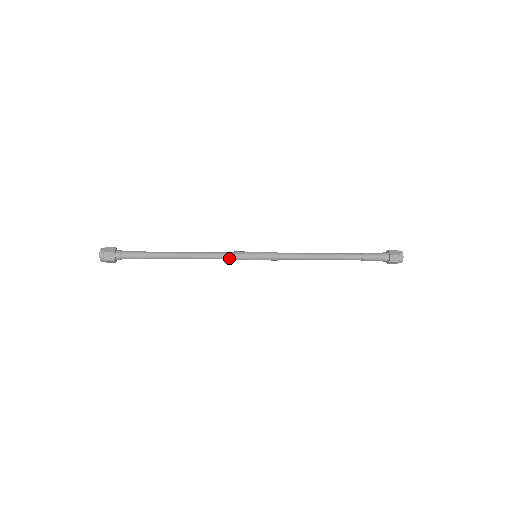
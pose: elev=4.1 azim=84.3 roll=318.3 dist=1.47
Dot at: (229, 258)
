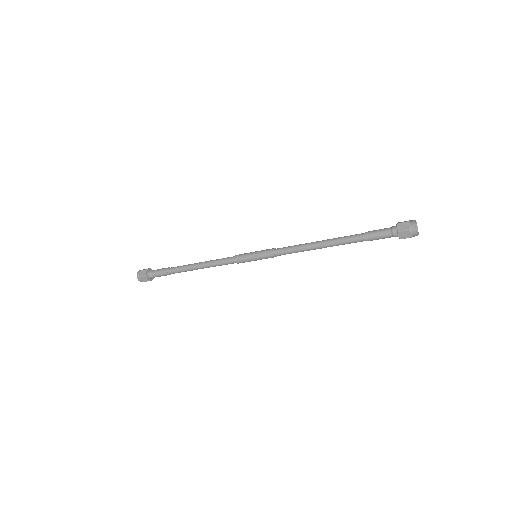
Dot at: (232, 263)
